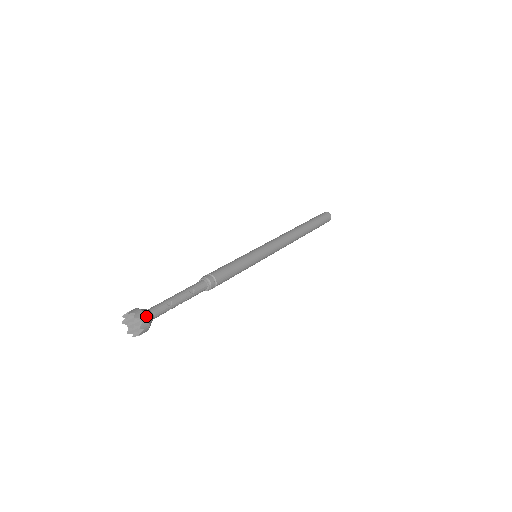
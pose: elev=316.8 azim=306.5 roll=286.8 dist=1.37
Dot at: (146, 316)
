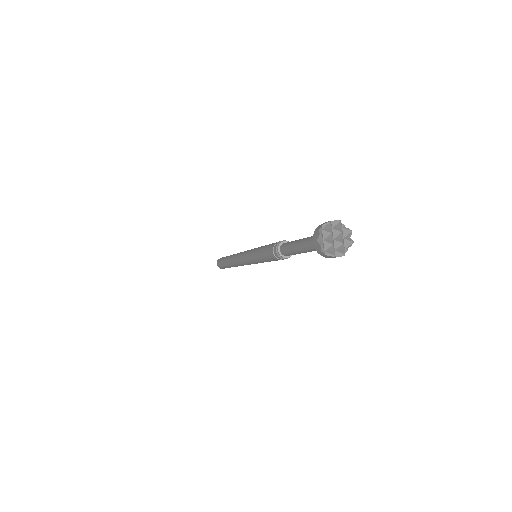
Dot at: occluded
